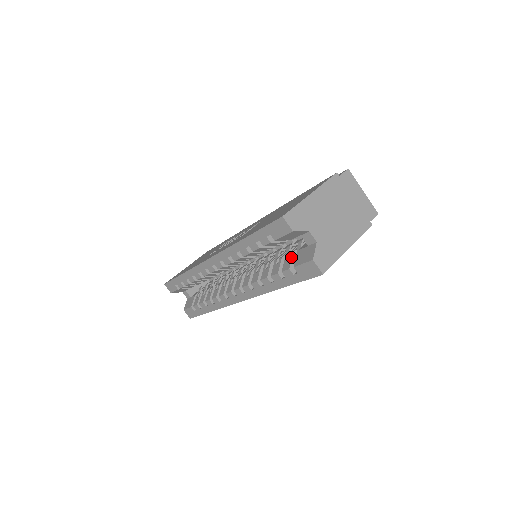
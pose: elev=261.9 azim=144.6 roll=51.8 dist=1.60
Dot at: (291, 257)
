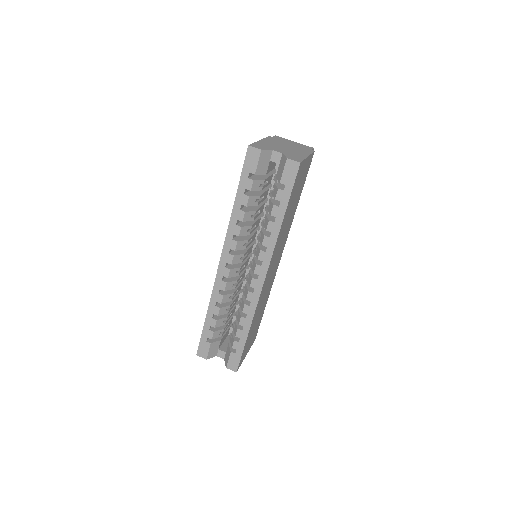
Dot at: (274, 186)
